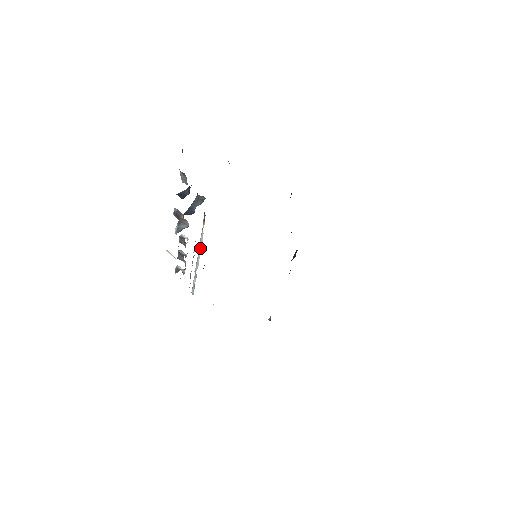
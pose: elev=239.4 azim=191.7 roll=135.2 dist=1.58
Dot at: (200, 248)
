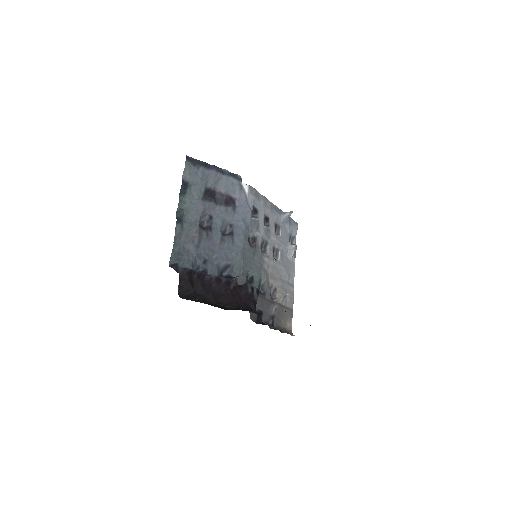
Dot at: occluded
